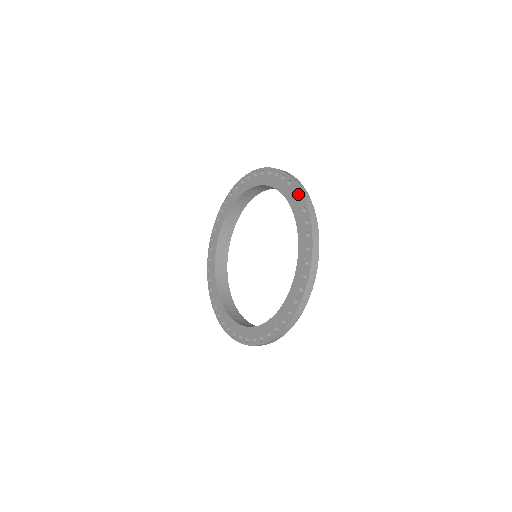
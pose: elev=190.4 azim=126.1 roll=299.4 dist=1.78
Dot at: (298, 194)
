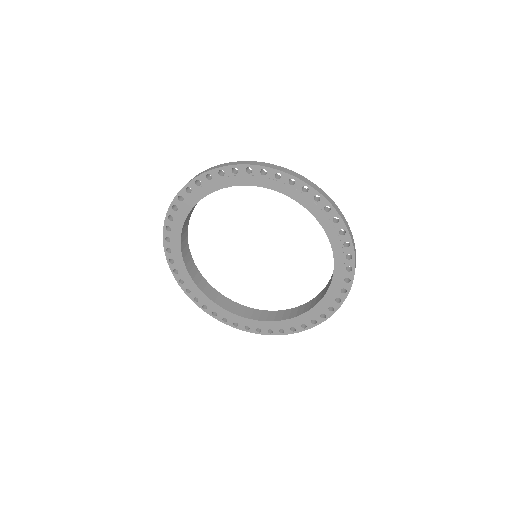
Dot at: (299, 185)
